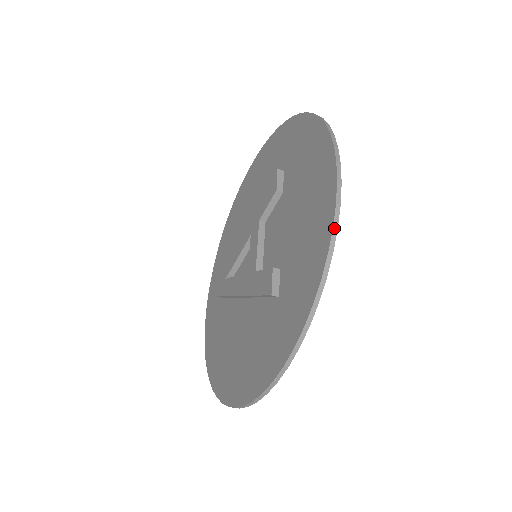
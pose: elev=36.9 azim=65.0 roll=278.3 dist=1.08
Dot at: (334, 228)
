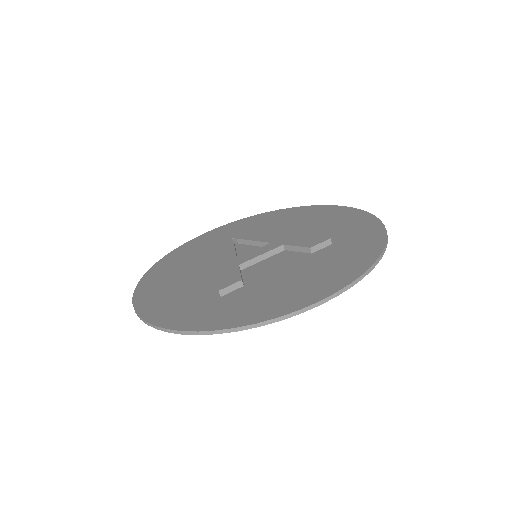
Dot at: (279, 318)
